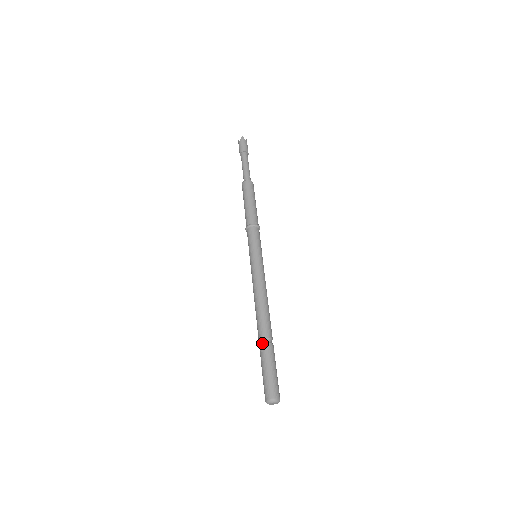
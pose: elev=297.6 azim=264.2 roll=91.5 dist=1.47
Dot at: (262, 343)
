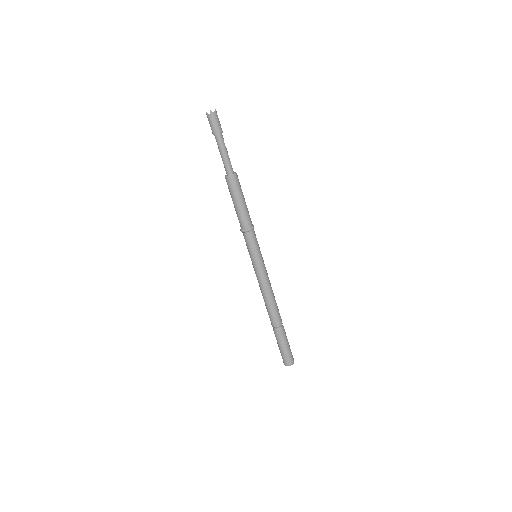
Dot at: (276, 330)
